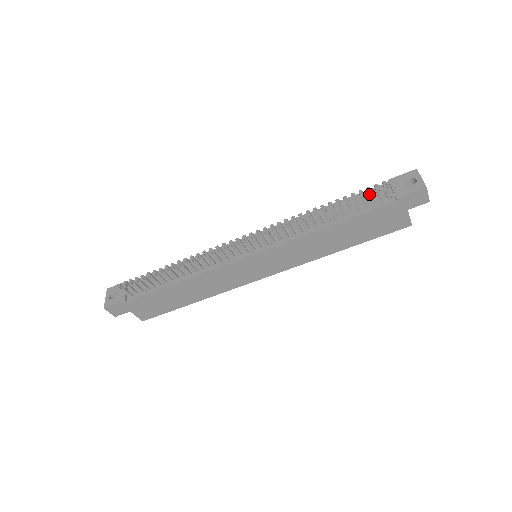
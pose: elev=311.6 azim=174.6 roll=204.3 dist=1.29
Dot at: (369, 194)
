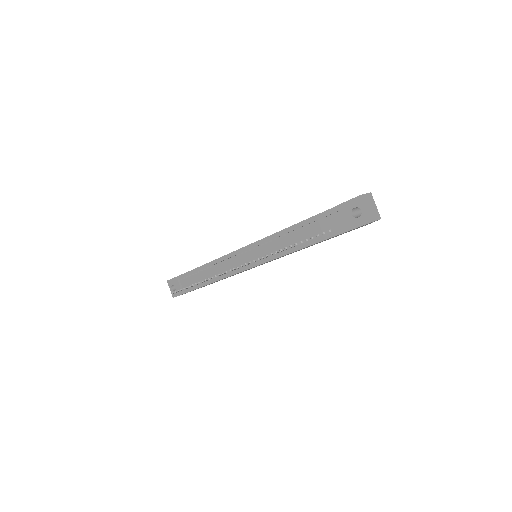
Dot at: occluded
